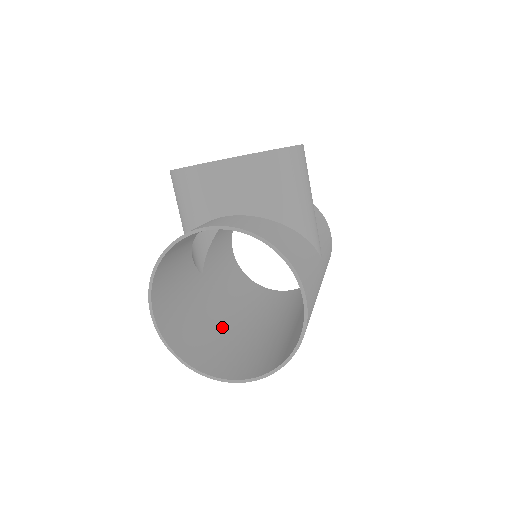
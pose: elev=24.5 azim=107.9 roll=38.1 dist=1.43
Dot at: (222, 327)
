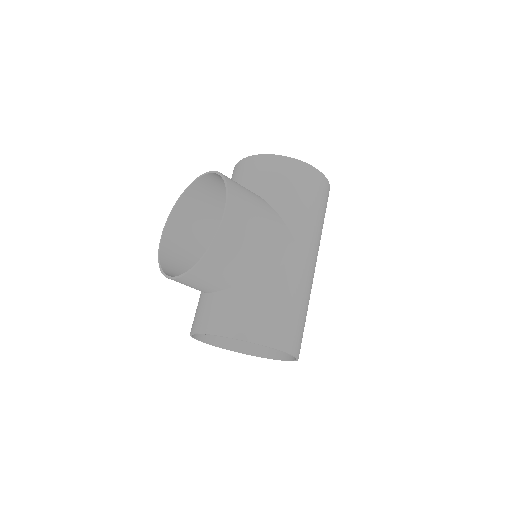
Dot at: occluded
